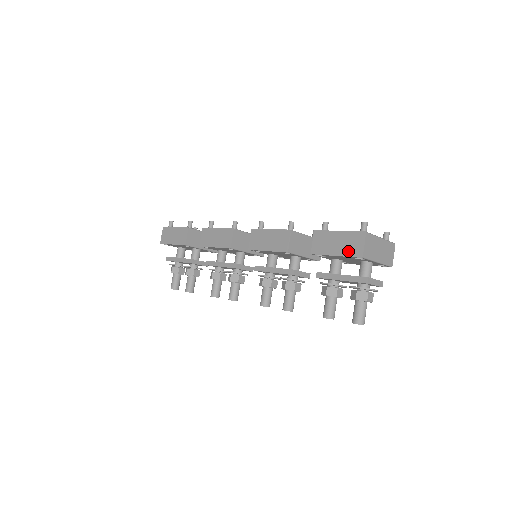
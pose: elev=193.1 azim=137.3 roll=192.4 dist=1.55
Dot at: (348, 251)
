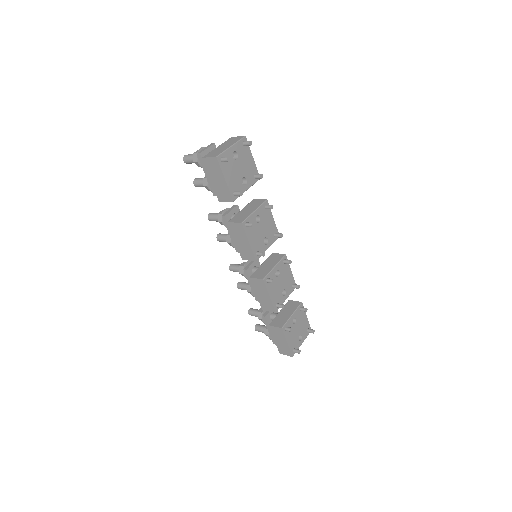
Dot at: (279, 347)
